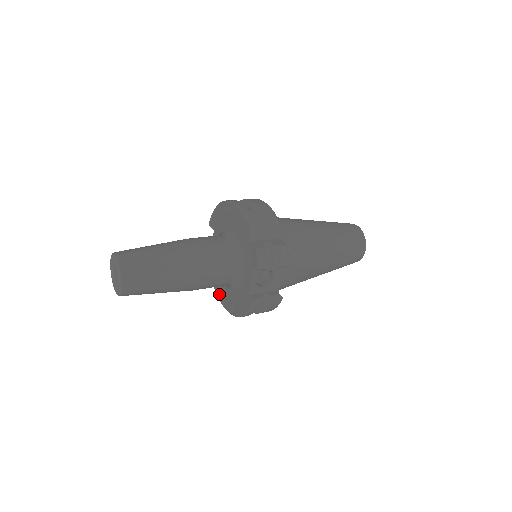
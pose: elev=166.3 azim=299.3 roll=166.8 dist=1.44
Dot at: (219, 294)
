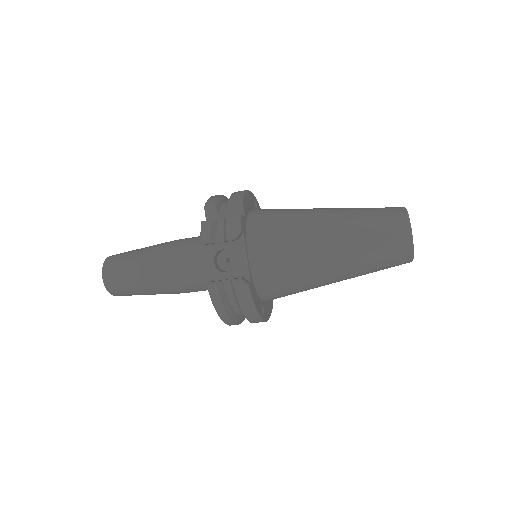
Dot at: occluded
